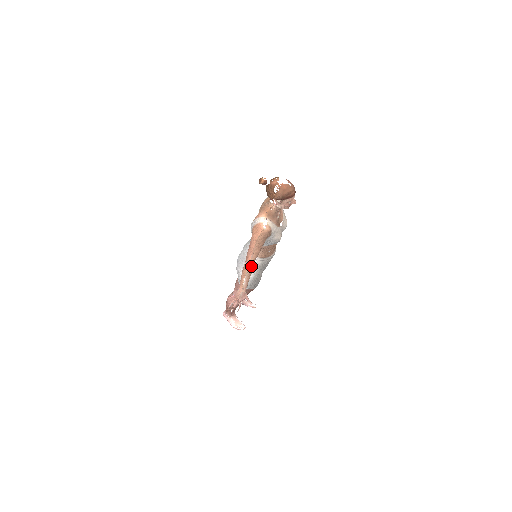
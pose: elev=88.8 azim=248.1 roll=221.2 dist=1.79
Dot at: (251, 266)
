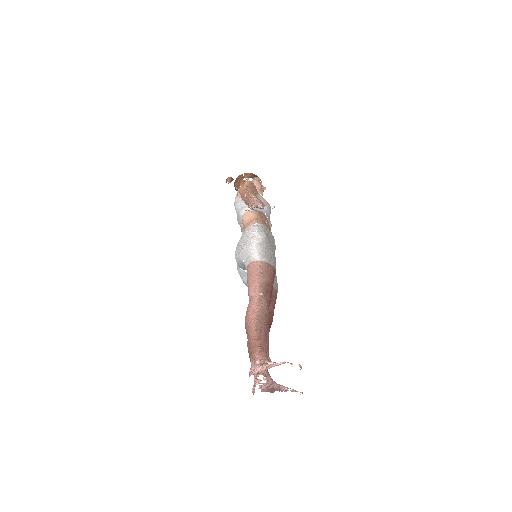
Dot at: occluded
